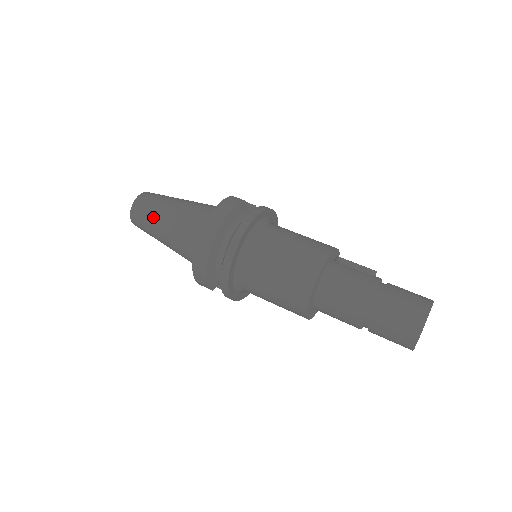
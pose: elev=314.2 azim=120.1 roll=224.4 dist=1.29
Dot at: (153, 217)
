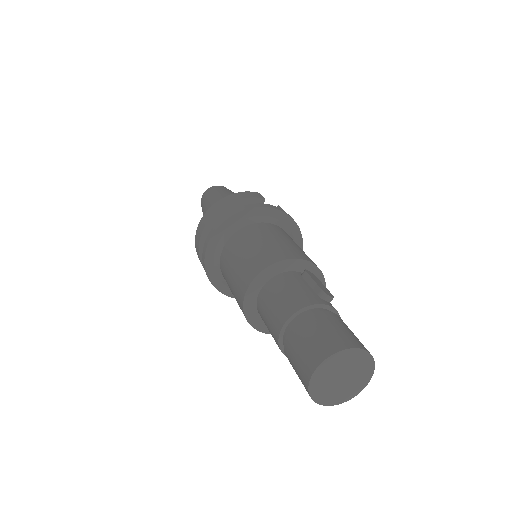
Dot at: (206, 203)
